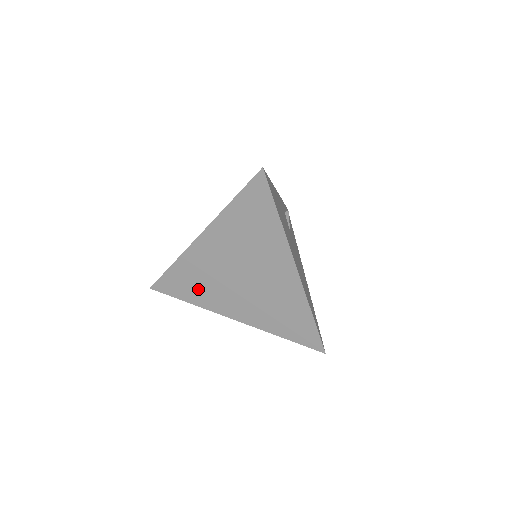
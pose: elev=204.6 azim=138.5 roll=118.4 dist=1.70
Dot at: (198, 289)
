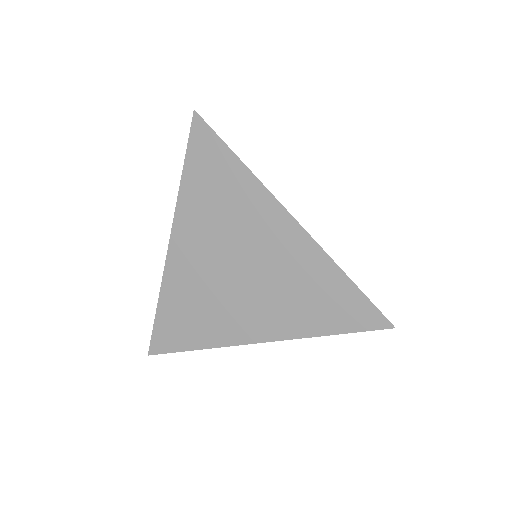
Dot at: (198, 322)
